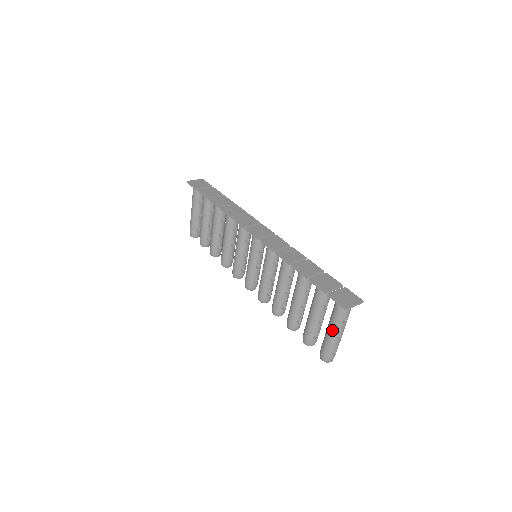
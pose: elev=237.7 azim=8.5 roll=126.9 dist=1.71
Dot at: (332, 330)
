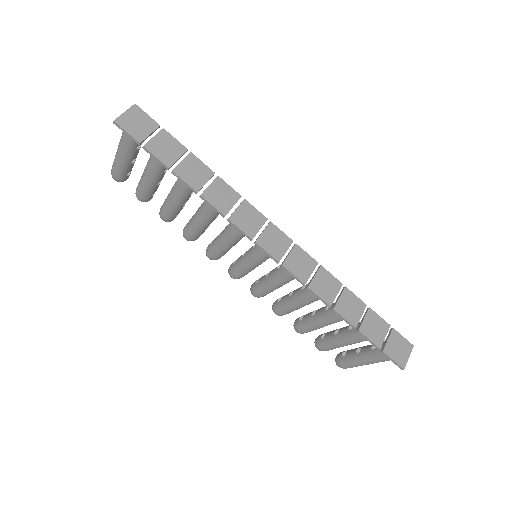
Dot at: (368, 363)
